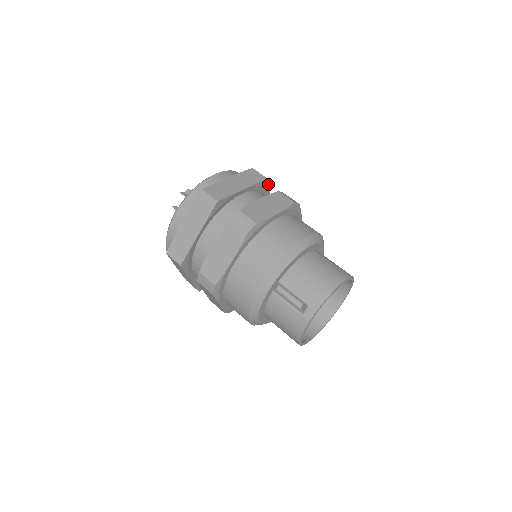
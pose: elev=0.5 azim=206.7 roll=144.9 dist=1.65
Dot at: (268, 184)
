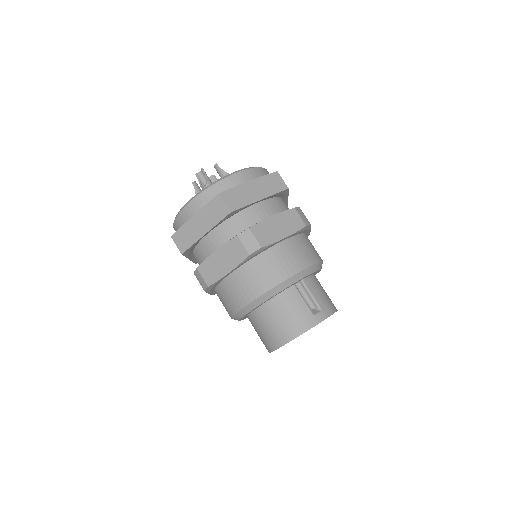
Dot at: occluded
